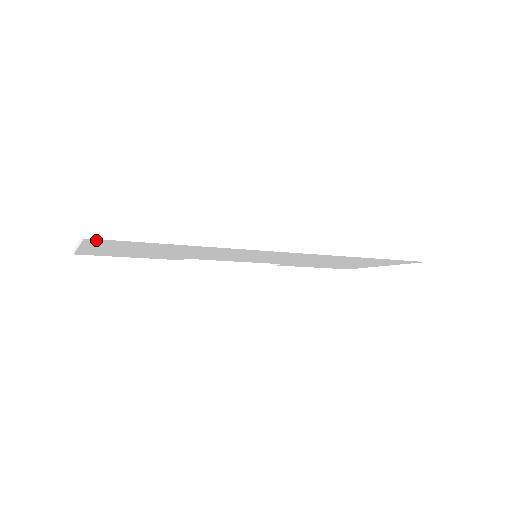
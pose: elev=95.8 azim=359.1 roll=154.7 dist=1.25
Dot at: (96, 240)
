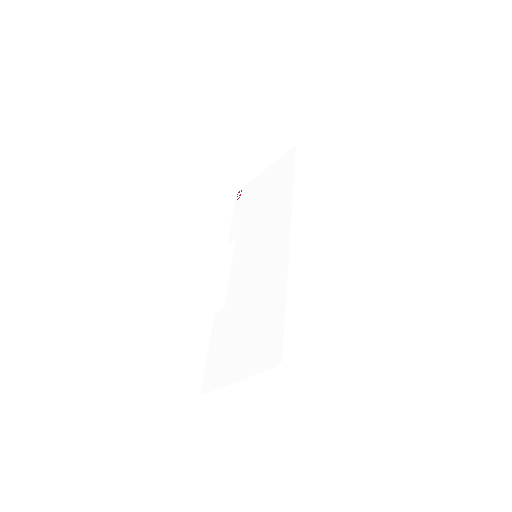
Dot at: (279, 360)
